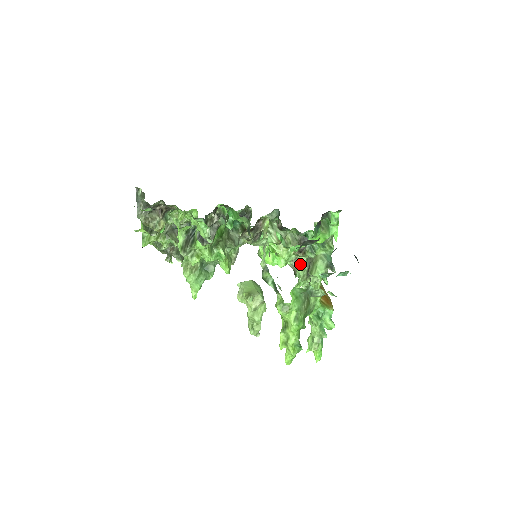
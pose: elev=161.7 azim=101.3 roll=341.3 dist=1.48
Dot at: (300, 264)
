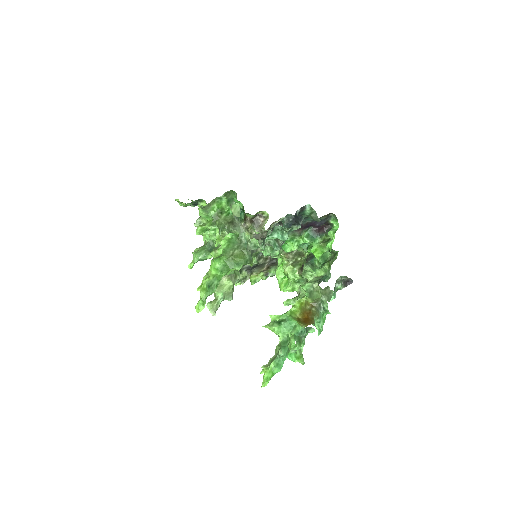
Dot at: occluded
